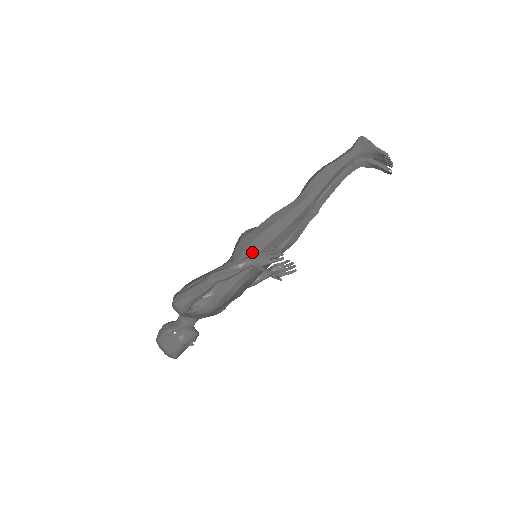
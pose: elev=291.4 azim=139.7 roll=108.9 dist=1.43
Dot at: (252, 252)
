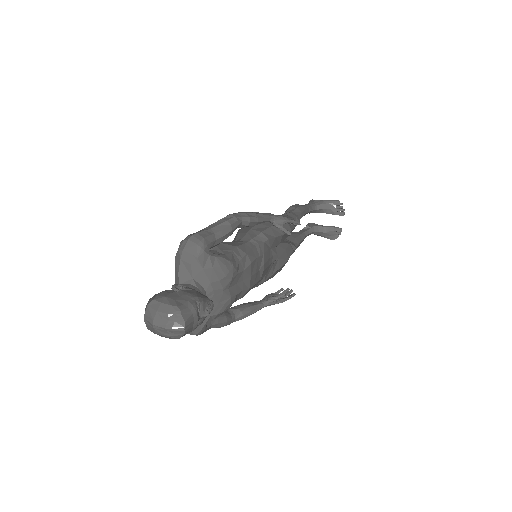
Dot at: (261, 227)
